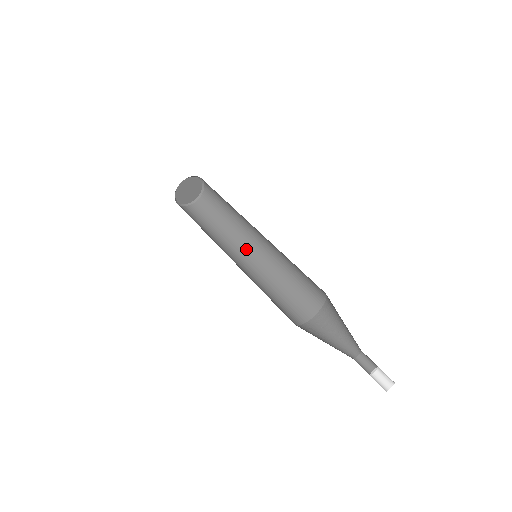
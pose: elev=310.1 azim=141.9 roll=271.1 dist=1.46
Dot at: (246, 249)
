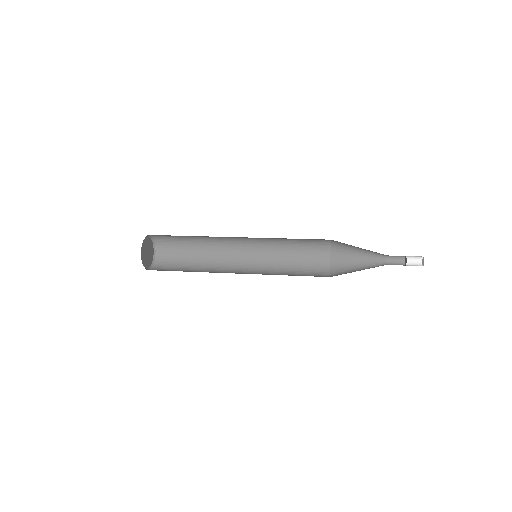
Dot at: (236, 257)
